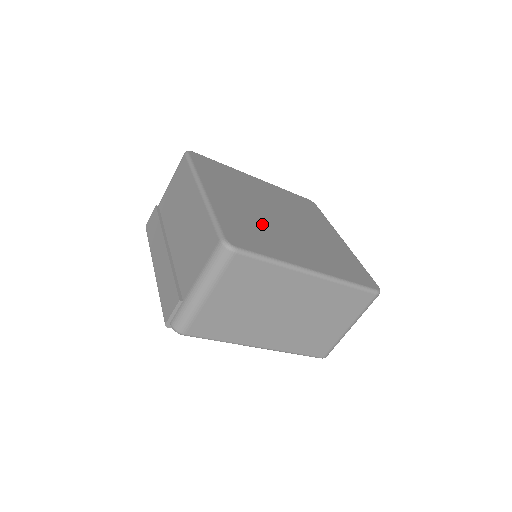
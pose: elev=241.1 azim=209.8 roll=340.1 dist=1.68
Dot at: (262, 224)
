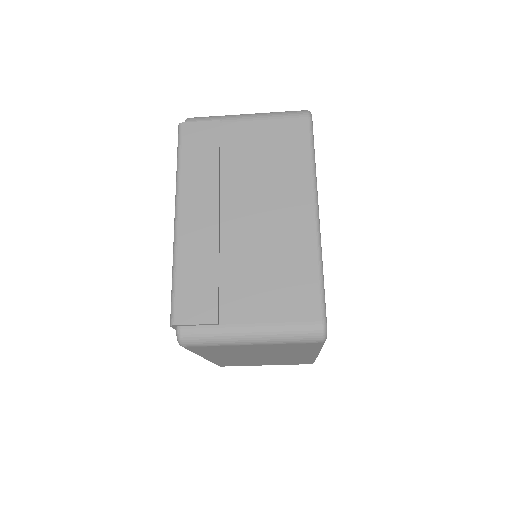
Dot at: occluded
